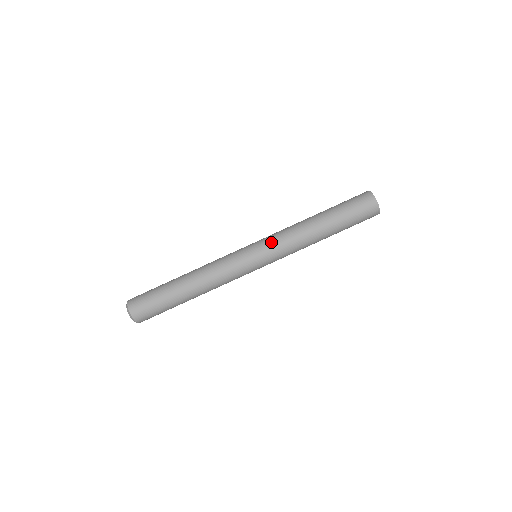
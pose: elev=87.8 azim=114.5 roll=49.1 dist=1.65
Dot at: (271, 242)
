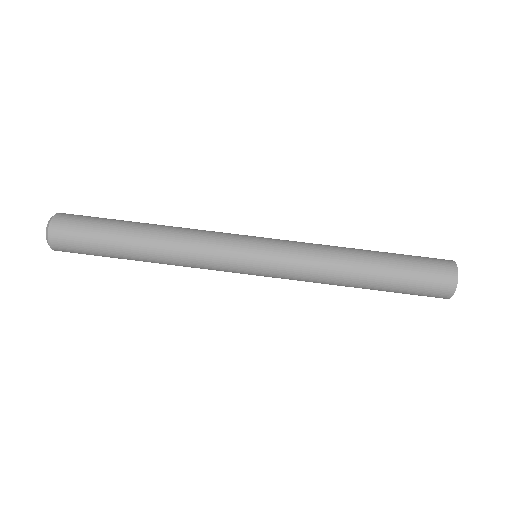
Dot at: (287, 243)
